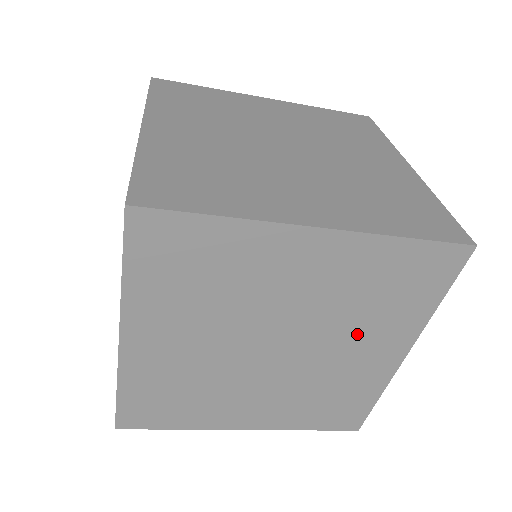
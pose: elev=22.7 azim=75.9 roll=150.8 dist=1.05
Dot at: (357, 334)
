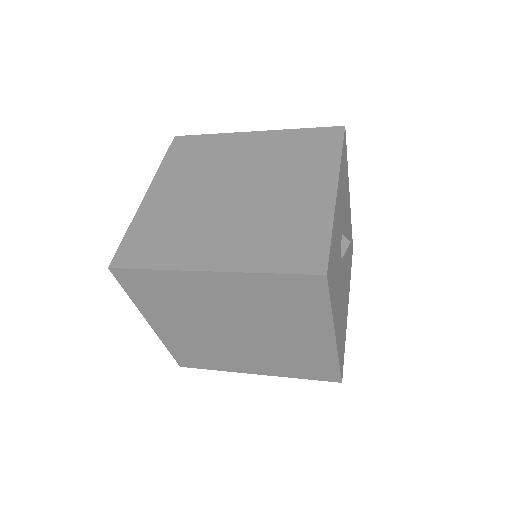
Dot at: (285, 325)
